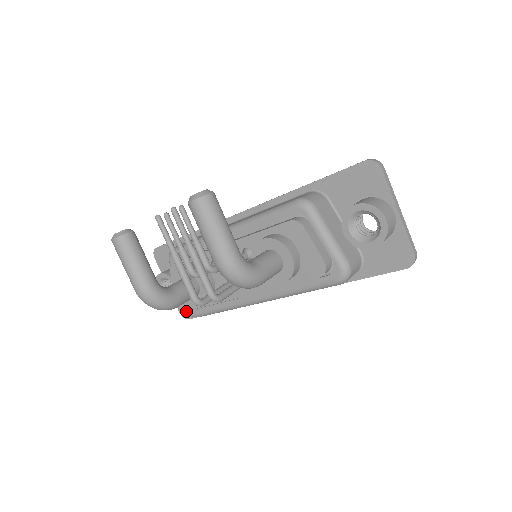
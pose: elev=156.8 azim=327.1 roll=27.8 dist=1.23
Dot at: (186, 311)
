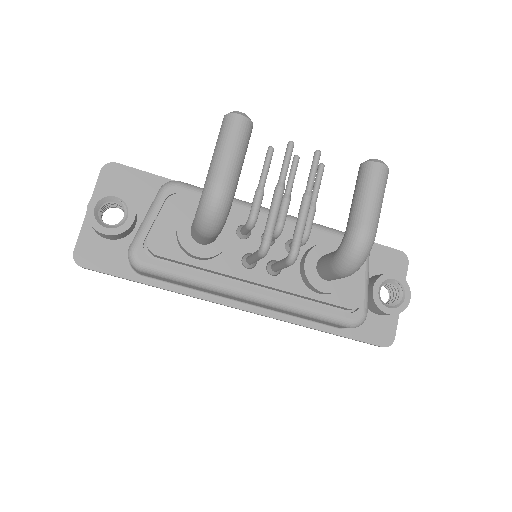
Dot at: (133, 253)
